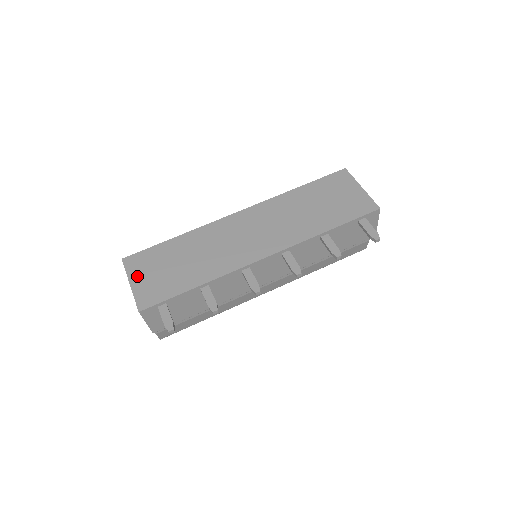
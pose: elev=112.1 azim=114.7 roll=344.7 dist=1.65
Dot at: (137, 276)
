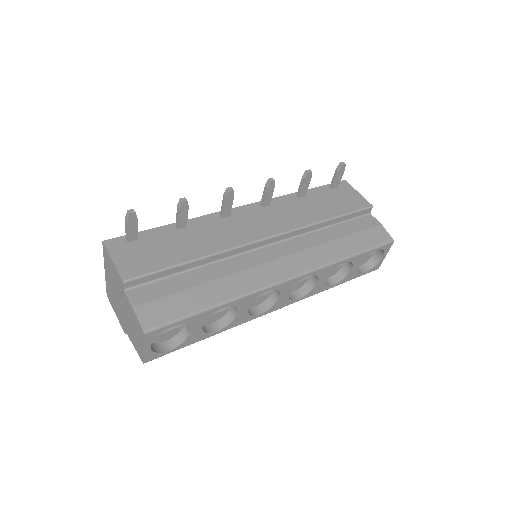
Dot at: occluded
